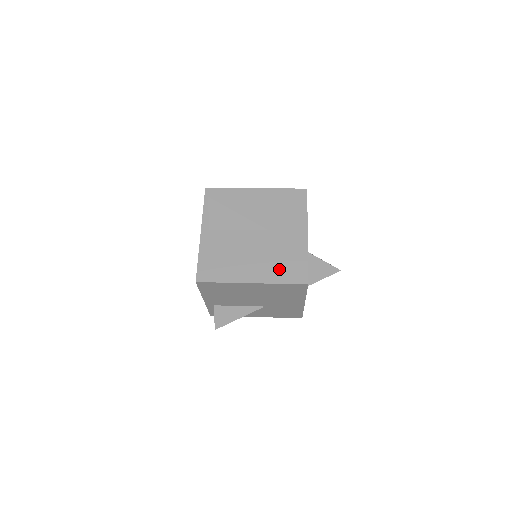
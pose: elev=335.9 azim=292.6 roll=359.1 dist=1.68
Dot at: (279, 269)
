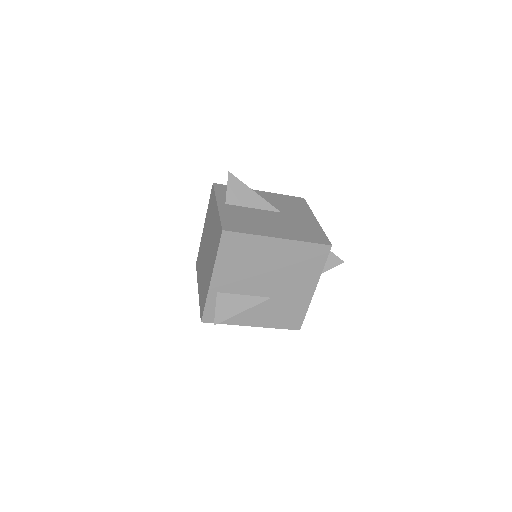
Dot at: (301, 234)
